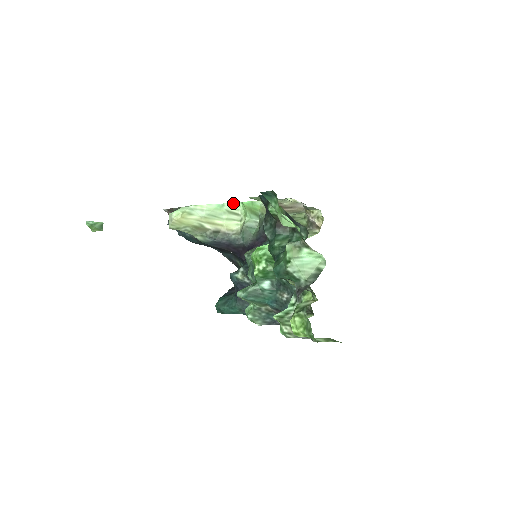
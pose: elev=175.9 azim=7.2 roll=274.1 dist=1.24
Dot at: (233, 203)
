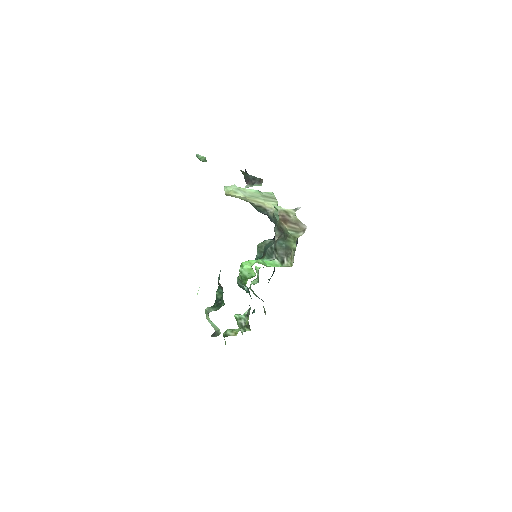
Dot at: (268, 192)
